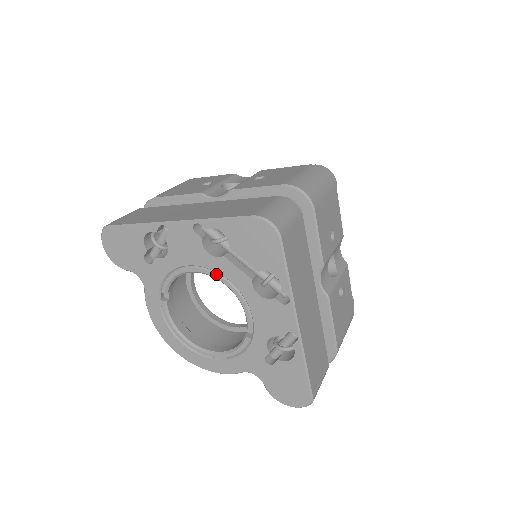
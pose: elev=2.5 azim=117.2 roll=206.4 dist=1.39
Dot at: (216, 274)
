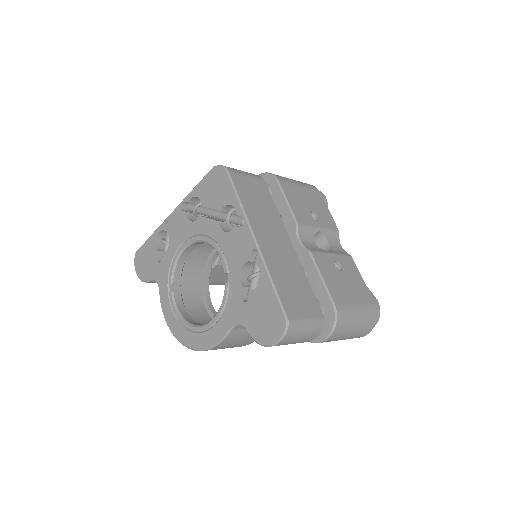
Dot at: (198, 236)
